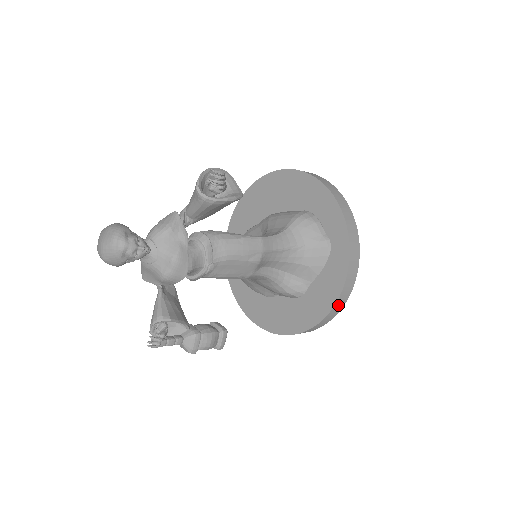
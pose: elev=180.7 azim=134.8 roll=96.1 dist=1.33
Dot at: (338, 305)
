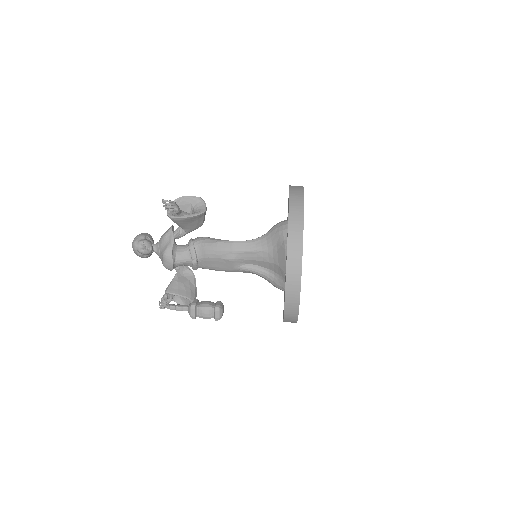
Dot at: (291, 299)
